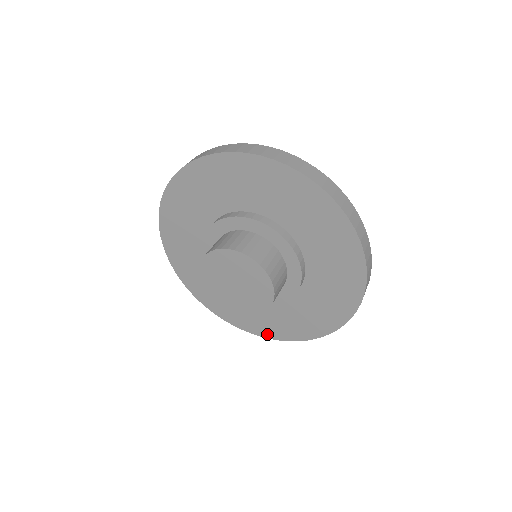
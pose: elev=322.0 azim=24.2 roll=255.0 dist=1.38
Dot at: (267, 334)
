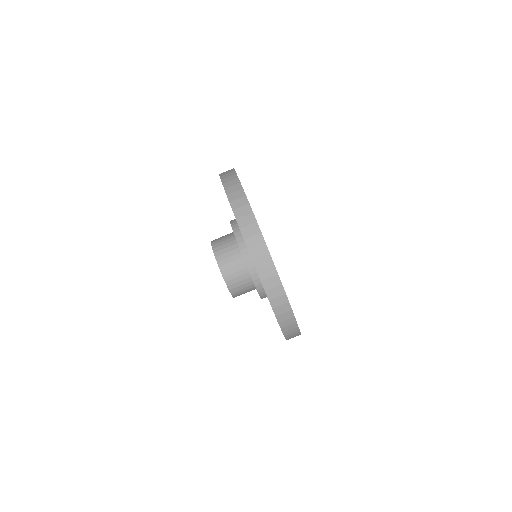
Dot at: occluded
